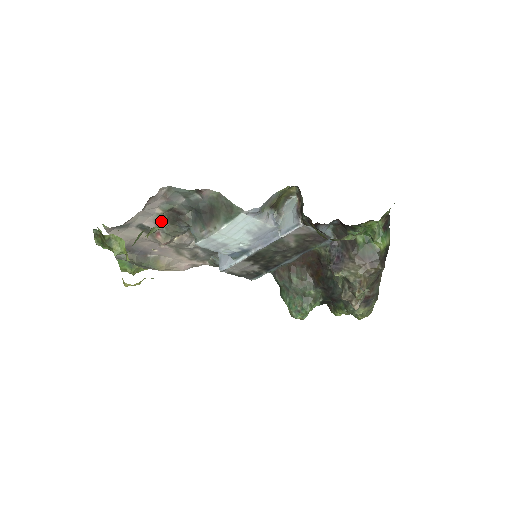
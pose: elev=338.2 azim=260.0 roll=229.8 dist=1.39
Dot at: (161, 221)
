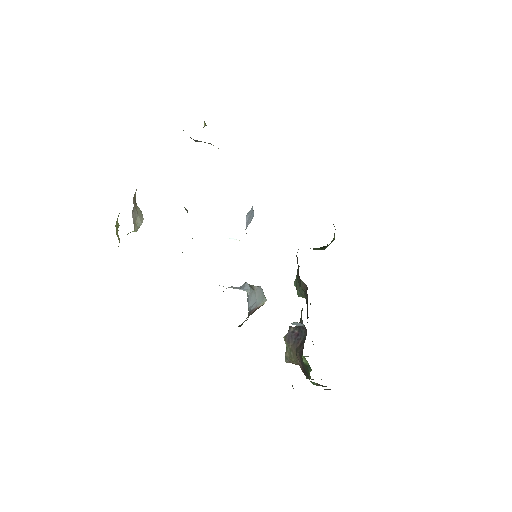
Dot at: occluded
